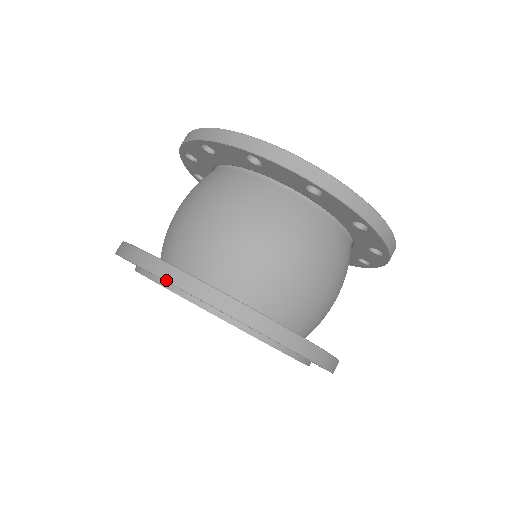
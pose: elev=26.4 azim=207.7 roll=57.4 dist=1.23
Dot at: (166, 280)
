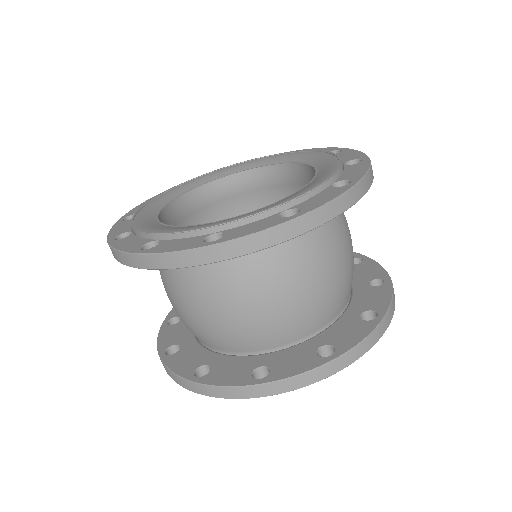
Dot at: occluded
